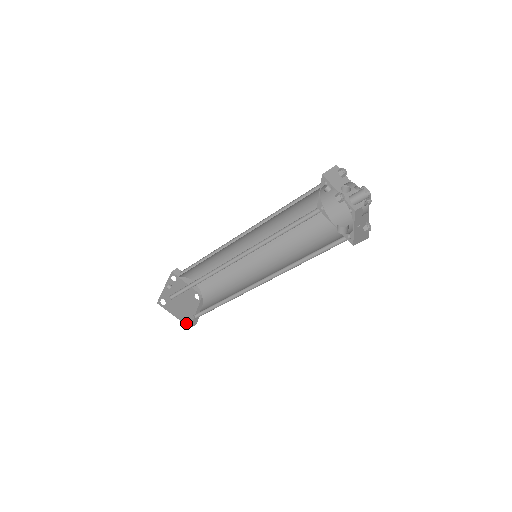
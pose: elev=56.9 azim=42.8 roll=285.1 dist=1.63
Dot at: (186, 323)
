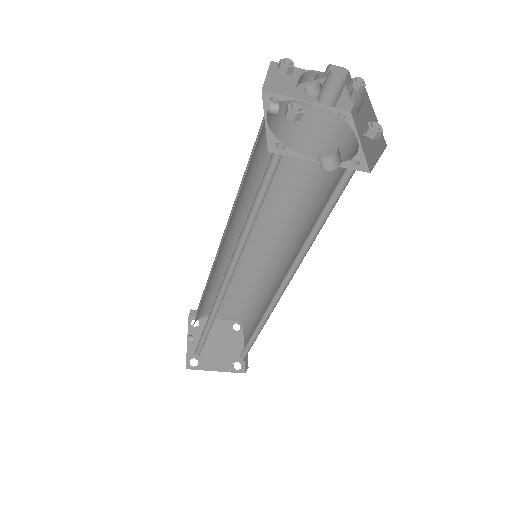
Dot at: (237, 370)
